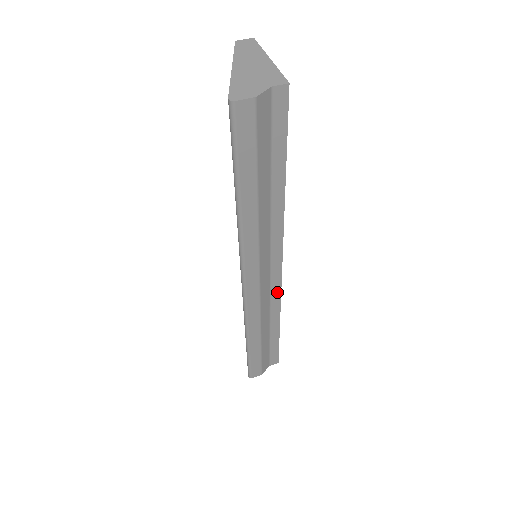
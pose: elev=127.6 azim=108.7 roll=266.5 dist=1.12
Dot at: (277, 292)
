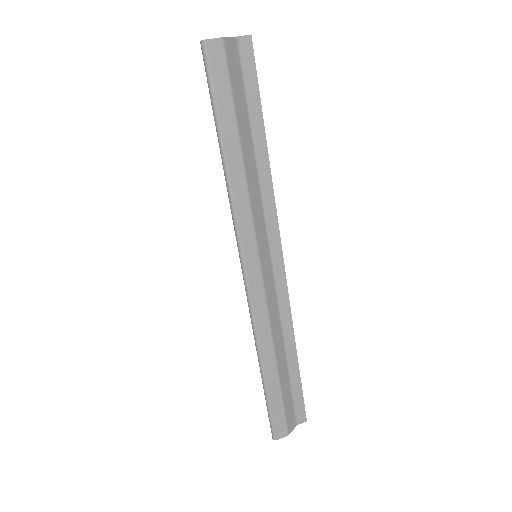
Dot at: (284, 294)
